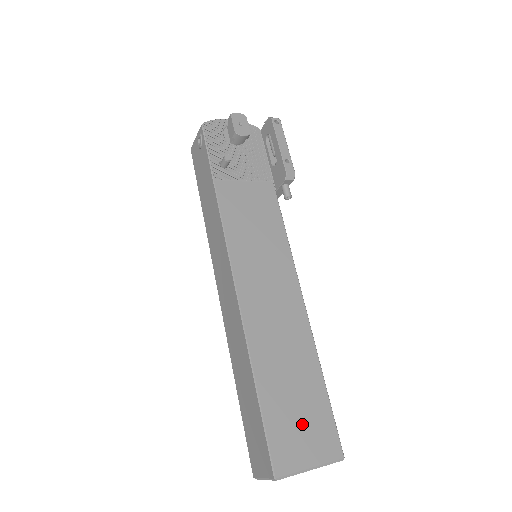
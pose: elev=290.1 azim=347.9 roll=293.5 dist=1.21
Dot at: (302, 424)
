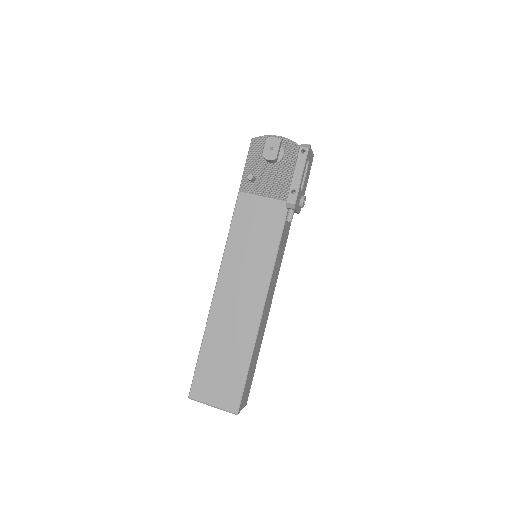
Dot at: (219, 380)
